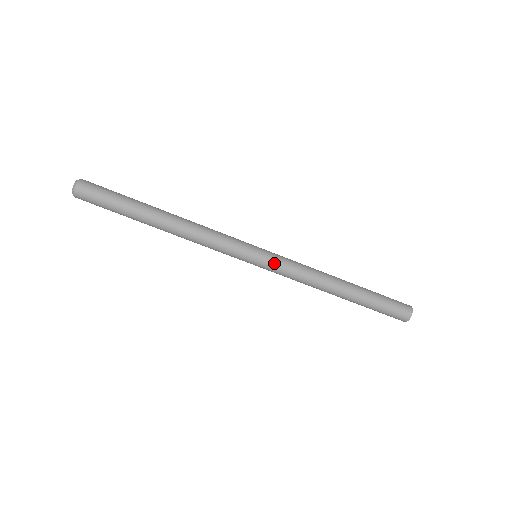
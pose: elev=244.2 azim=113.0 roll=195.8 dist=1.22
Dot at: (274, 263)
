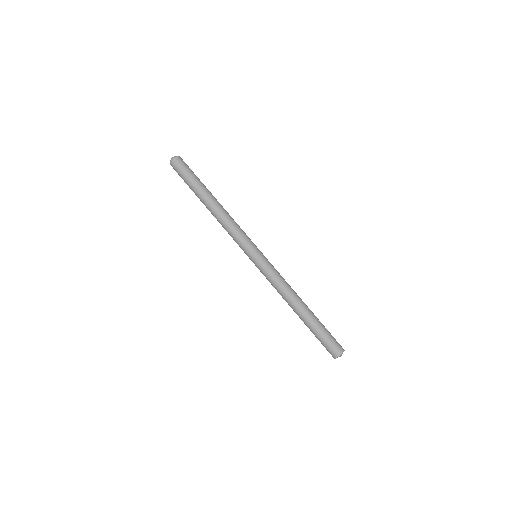
Dot at: (262, 267)
